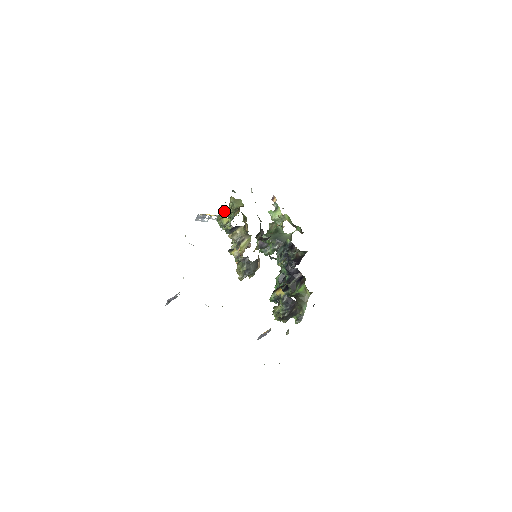
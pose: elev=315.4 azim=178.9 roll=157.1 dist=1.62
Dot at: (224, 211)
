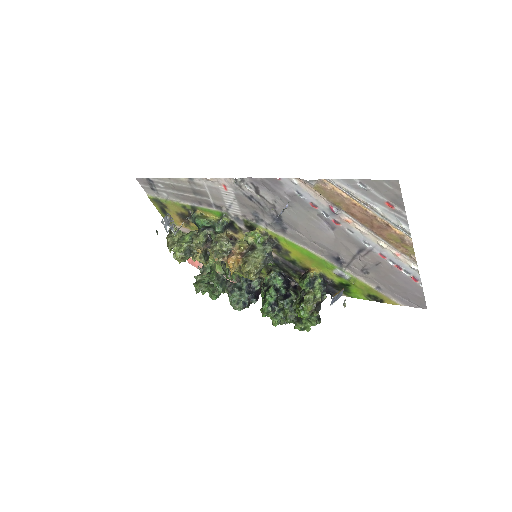
Dot at: (202, 215)
